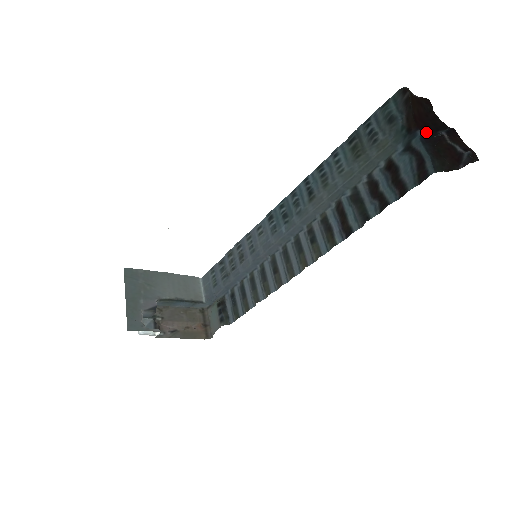
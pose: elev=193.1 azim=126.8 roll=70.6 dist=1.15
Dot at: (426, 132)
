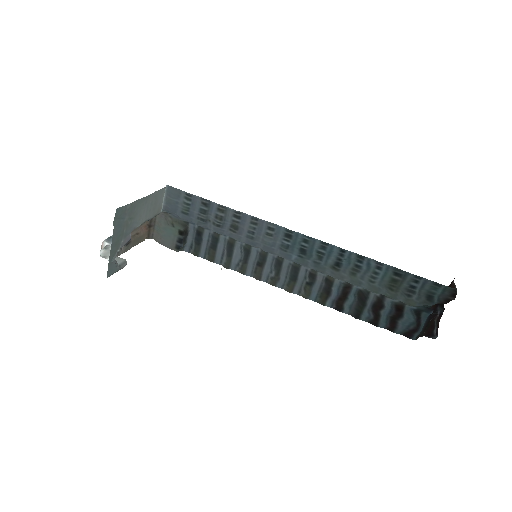
Dot at: occluded
